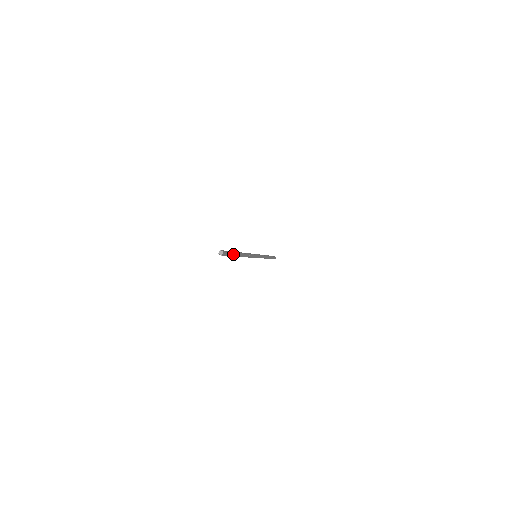
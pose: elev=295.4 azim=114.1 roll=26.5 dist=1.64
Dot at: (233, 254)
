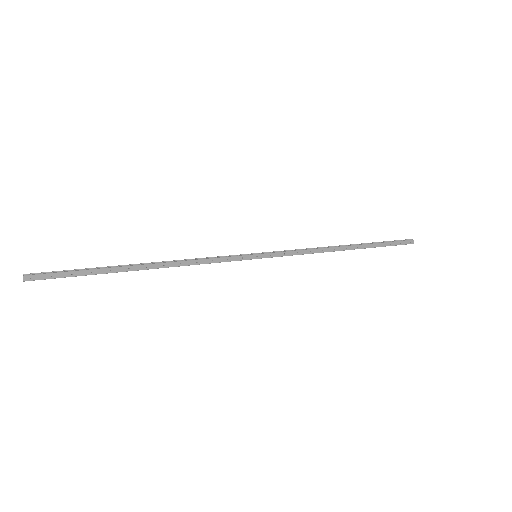
Dot at: (89, 272)
